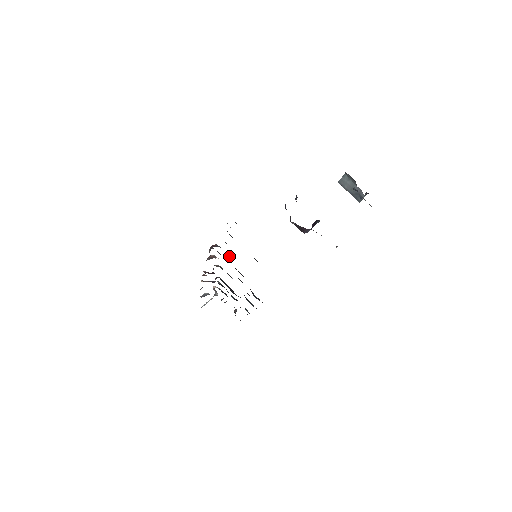
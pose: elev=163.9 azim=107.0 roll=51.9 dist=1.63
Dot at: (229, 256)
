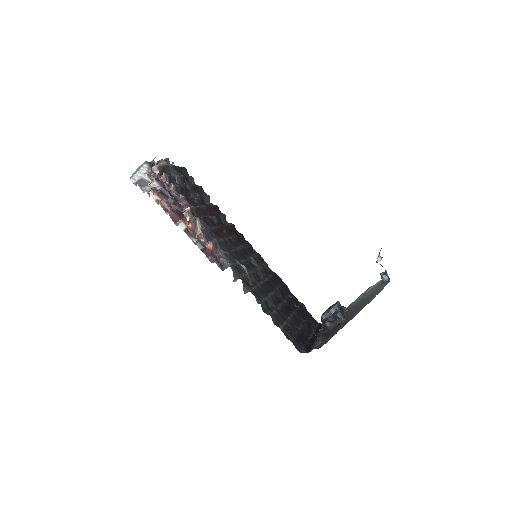
Dot at: (221, 241)
